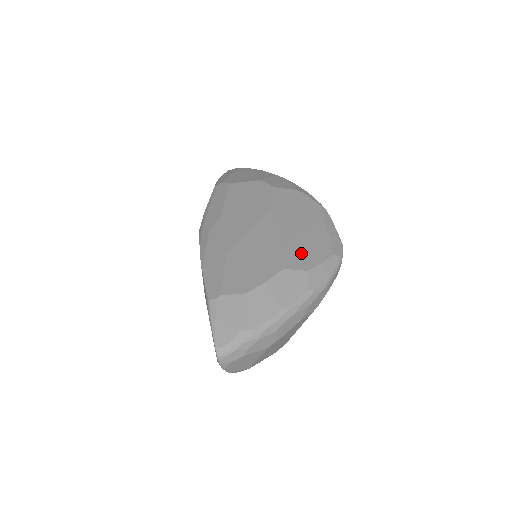
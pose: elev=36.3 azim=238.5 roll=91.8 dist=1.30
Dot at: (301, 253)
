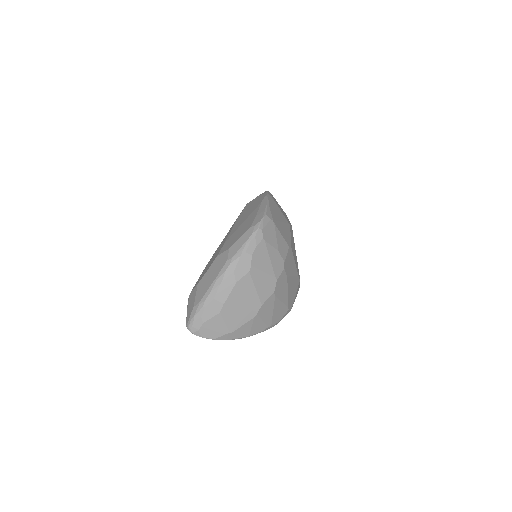
Dot at: (232, 239)
